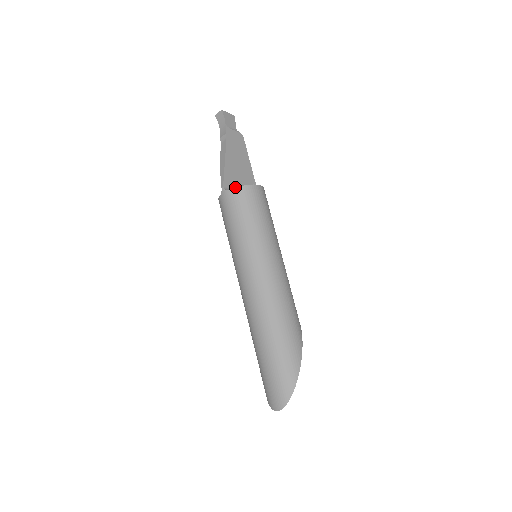
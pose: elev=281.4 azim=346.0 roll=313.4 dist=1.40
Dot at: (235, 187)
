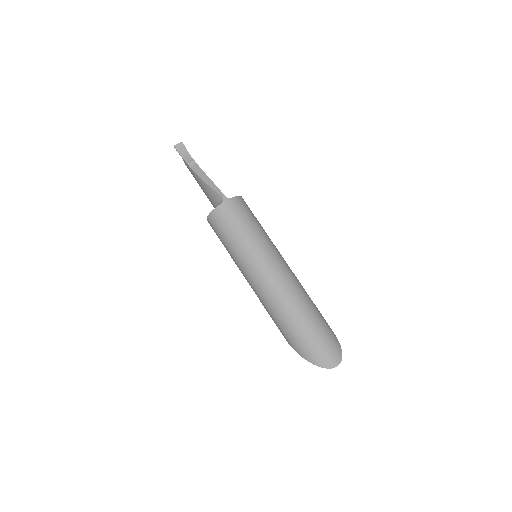
Dot at: occluded
